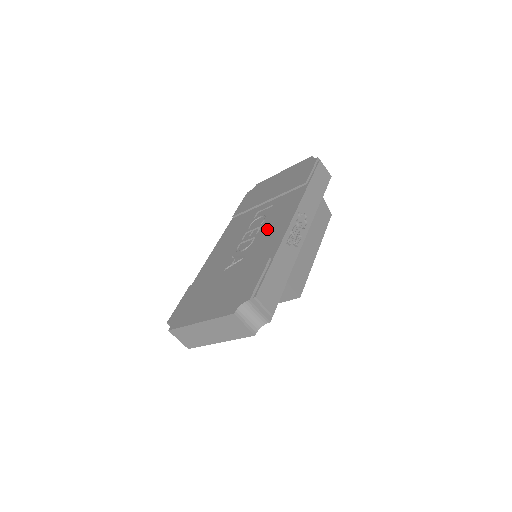
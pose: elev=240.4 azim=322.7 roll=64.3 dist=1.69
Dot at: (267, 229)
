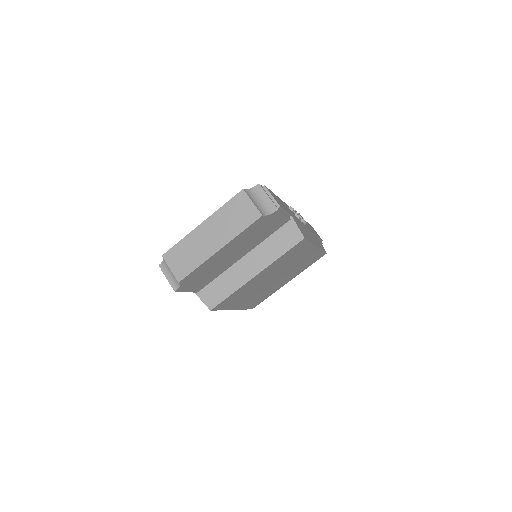
Dot at: occluded
